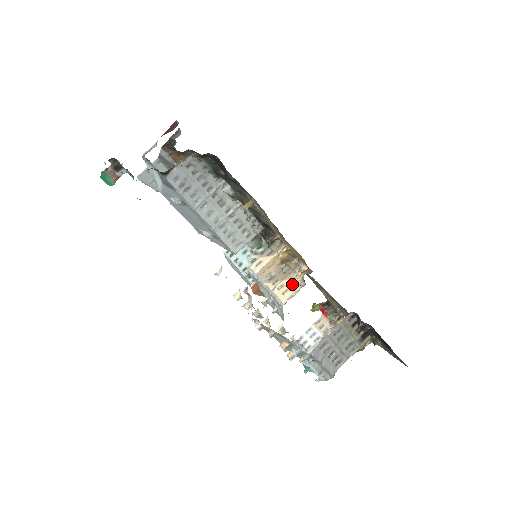
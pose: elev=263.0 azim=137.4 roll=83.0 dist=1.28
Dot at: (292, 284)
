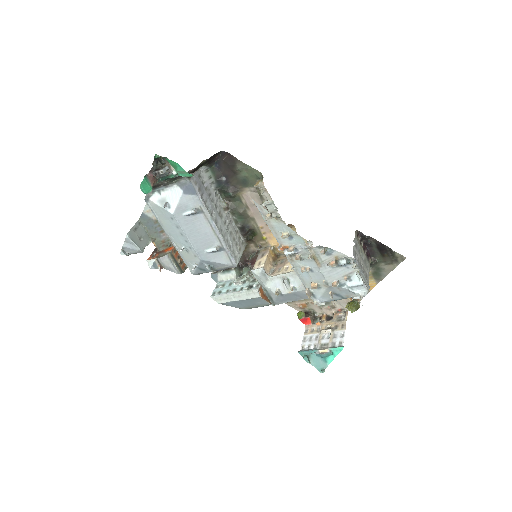
Dot at: occluded
